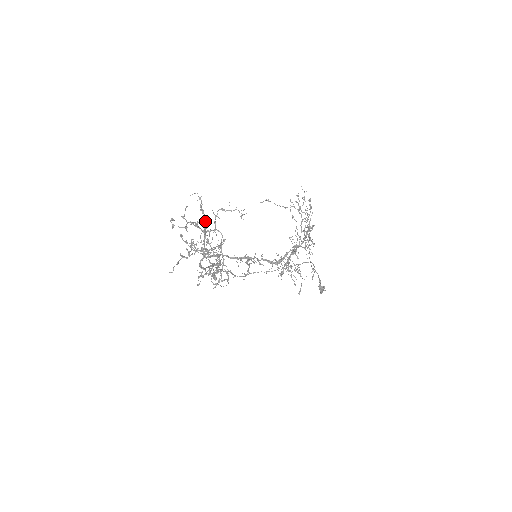
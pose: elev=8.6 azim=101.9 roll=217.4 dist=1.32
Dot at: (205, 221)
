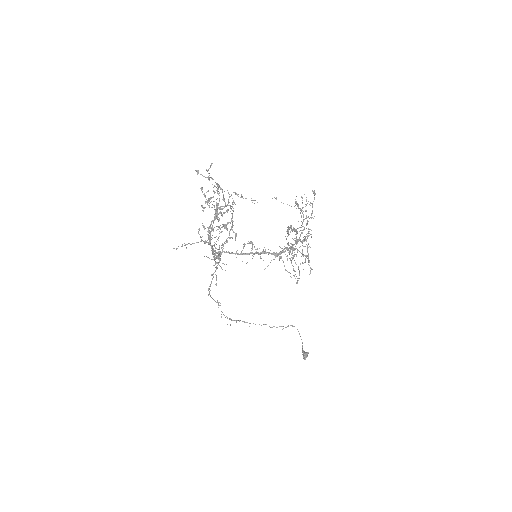
Dot at: (219, 200)
